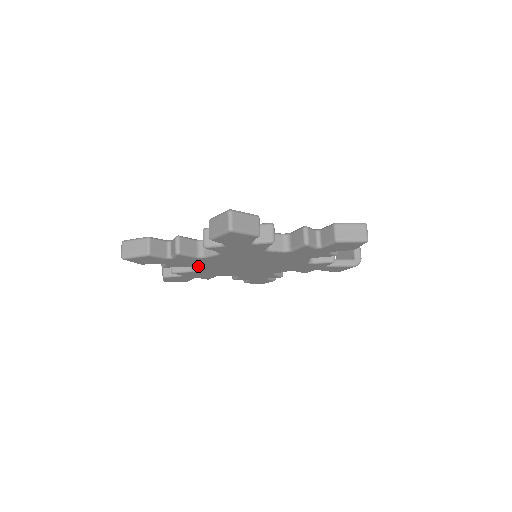
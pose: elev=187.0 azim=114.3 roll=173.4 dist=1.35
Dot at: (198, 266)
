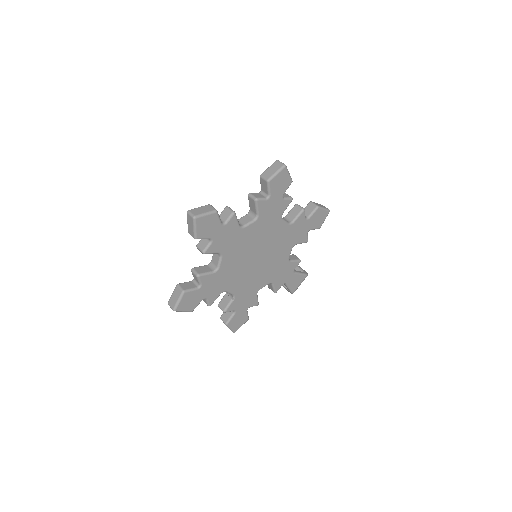
Dot at: (227, 254)
